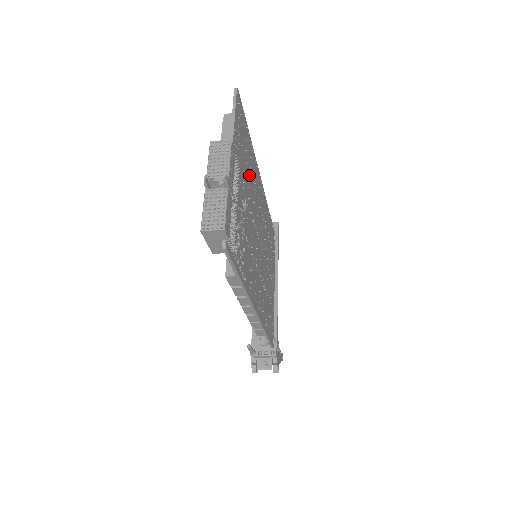
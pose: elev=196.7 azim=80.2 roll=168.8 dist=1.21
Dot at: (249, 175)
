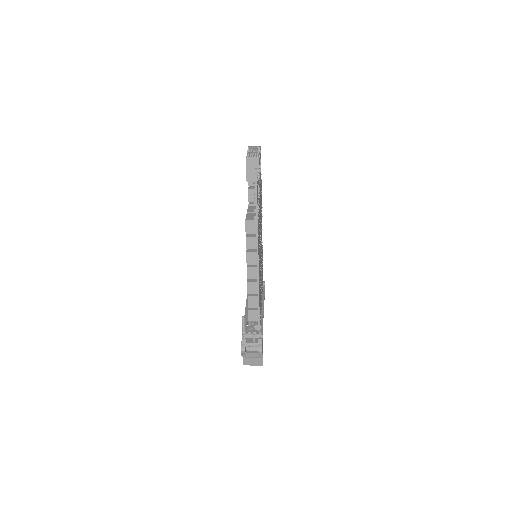
Dot at: occluded
